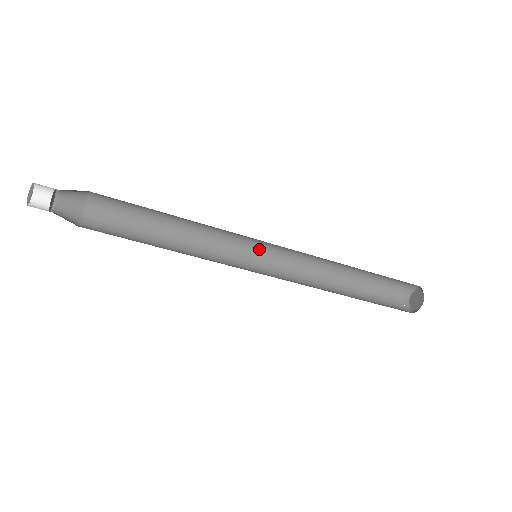
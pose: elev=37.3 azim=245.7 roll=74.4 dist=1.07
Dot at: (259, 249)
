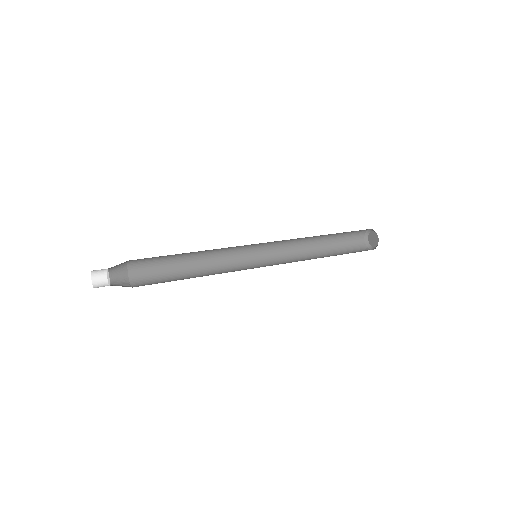
Dot at: (257, 244)
